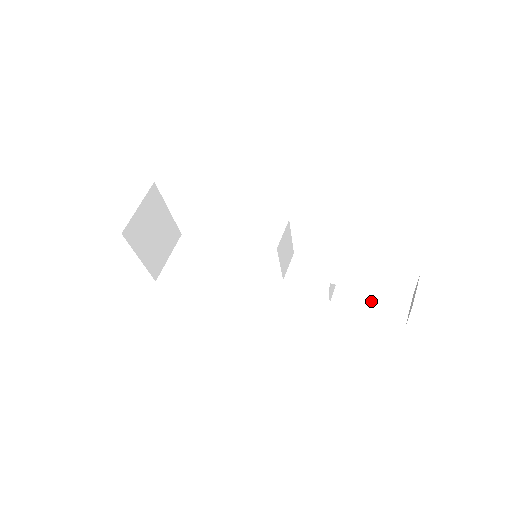
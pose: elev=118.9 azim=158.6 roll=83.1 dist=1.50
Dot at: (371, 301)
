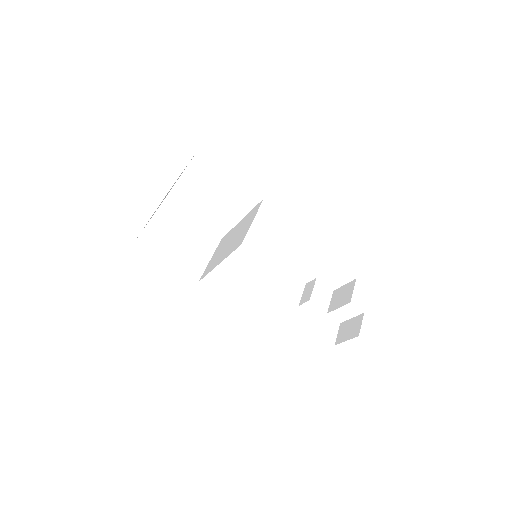
Dot at: (314, 319)
